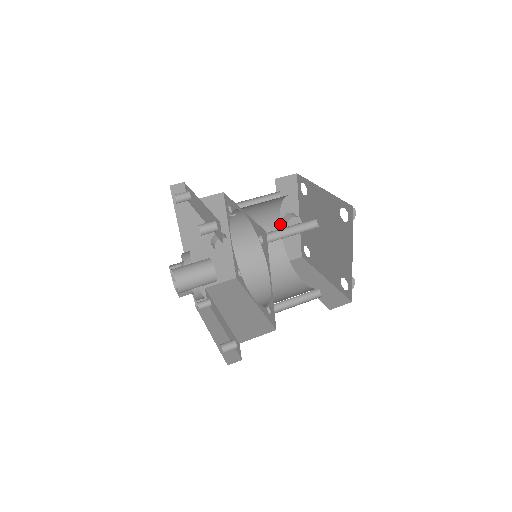
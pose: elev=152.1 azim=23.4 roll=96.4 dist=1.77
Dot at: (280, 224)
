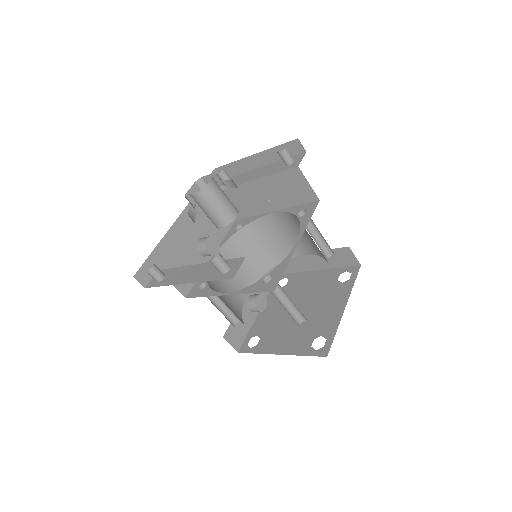
Dot at: occluded
